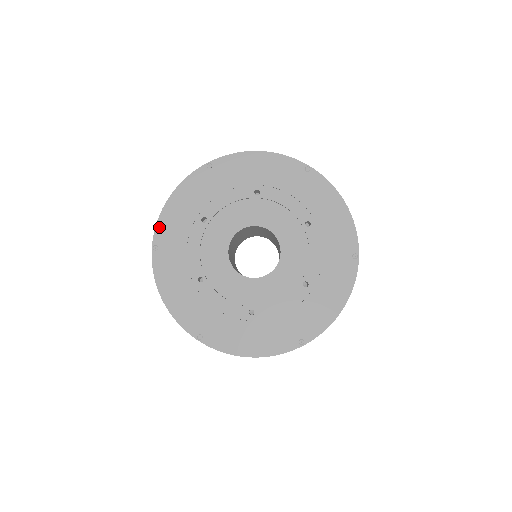
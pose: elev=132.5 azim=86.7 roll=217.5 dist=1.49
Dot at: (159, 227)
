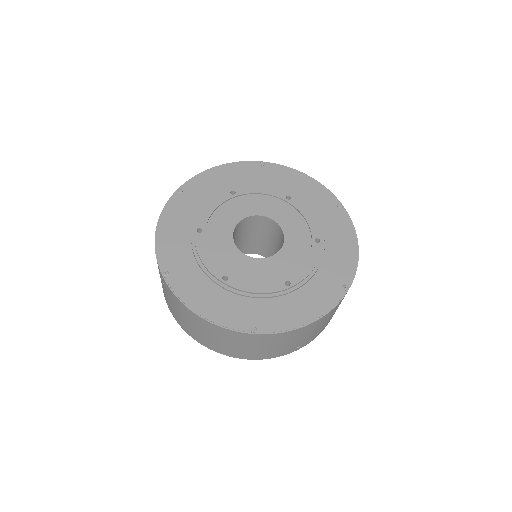
Dot at: (160, 255)
